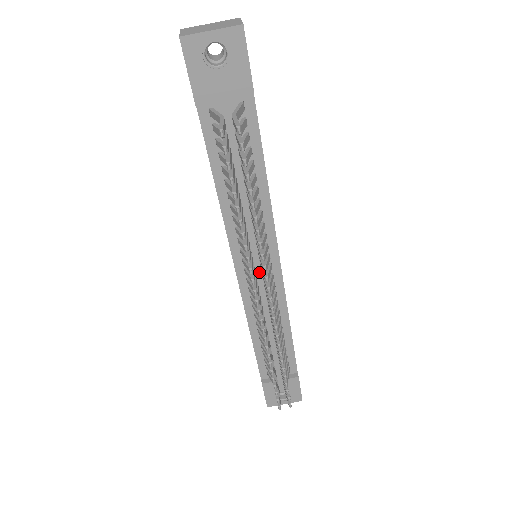
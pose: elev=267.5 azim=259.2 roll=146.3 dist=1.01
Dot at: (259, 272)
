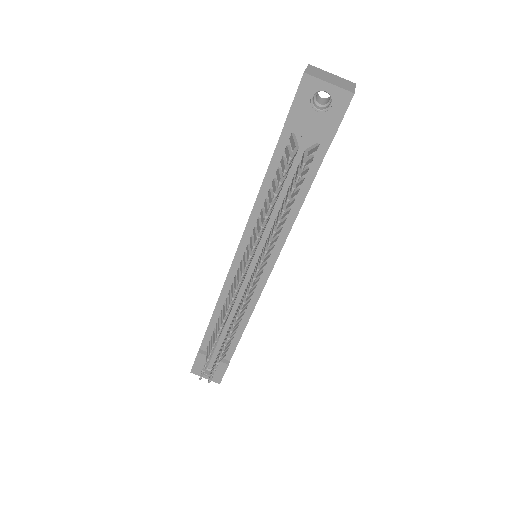
Dot at: (251, 270)
